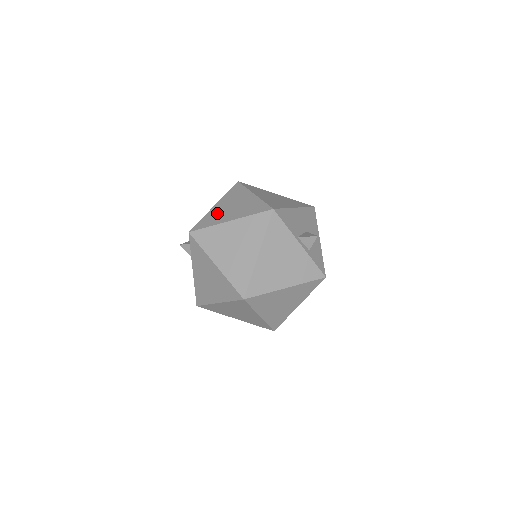
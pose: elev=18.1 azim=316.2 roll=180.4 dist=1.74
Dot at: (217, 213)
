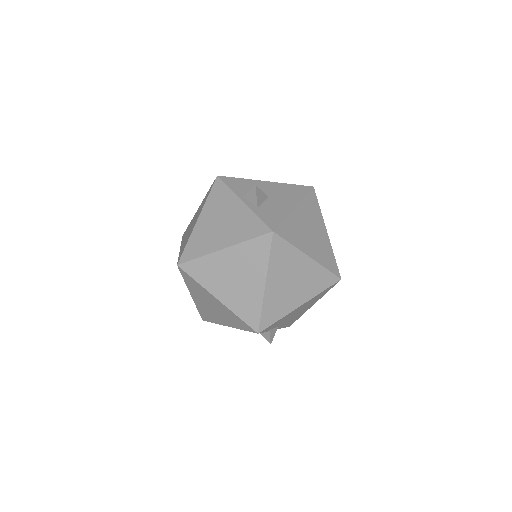
Dot at: occluded
